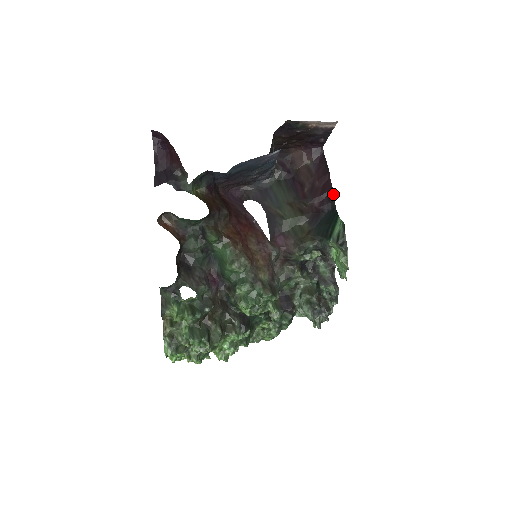
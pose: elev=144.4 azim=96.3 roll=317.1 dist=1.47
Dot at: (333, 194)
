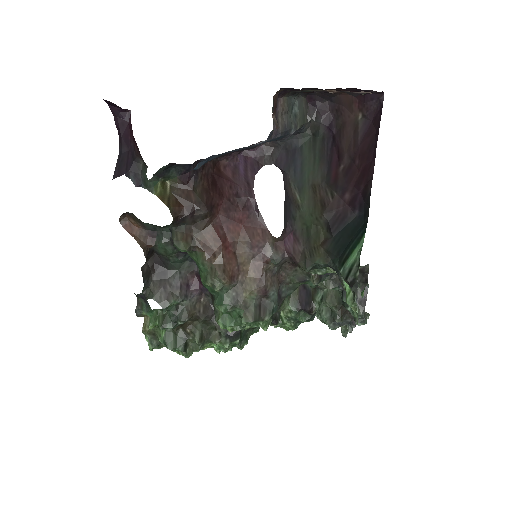
Dot at: (369, 191)
